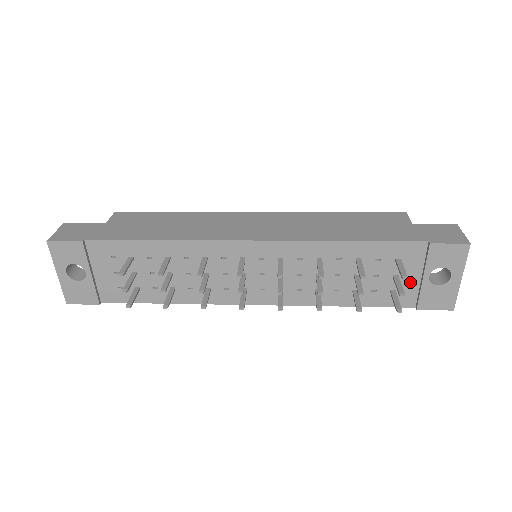
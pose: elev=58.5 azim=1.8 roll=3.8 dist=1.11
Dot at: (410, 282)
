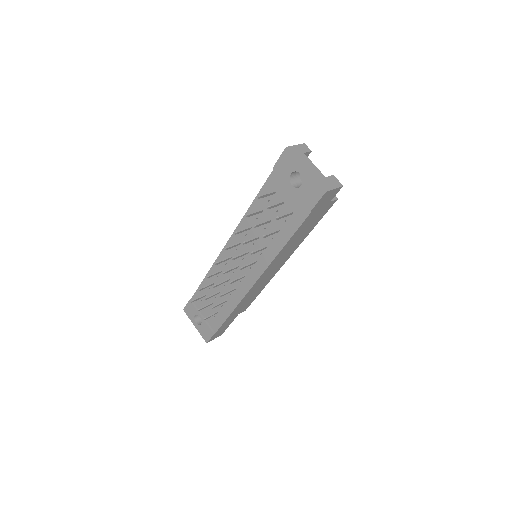
Dot at: (293, 199)
